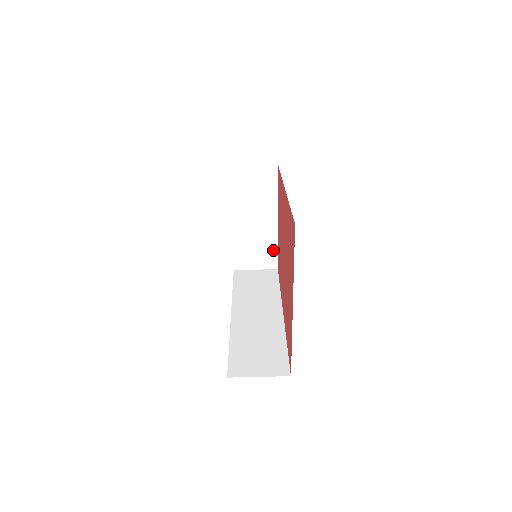
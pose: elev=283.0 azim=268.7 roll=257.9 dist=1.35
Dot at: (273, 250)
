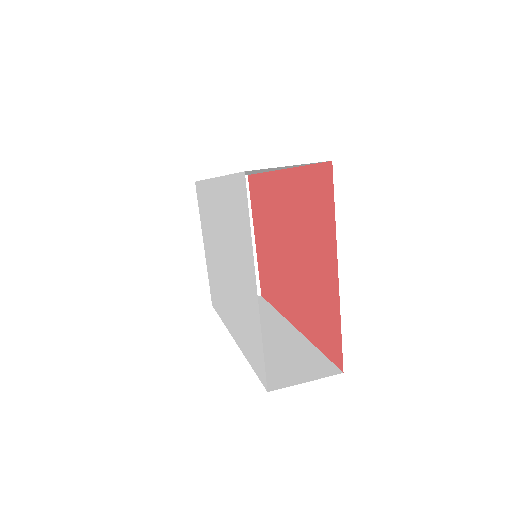
Dot at: occluded
